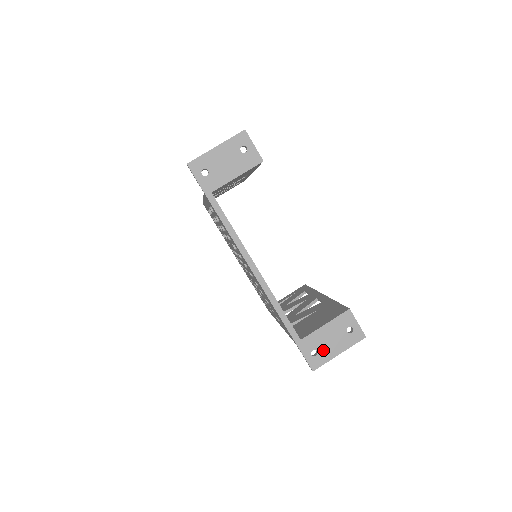
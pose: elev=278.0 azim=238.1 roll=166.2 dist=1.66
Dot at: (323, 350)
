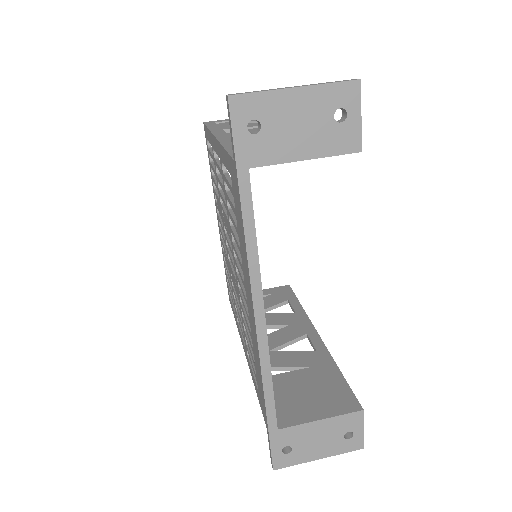
Dot at: (301, 449)
